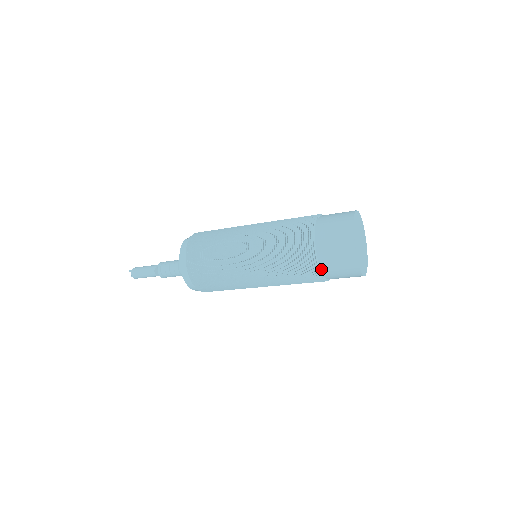
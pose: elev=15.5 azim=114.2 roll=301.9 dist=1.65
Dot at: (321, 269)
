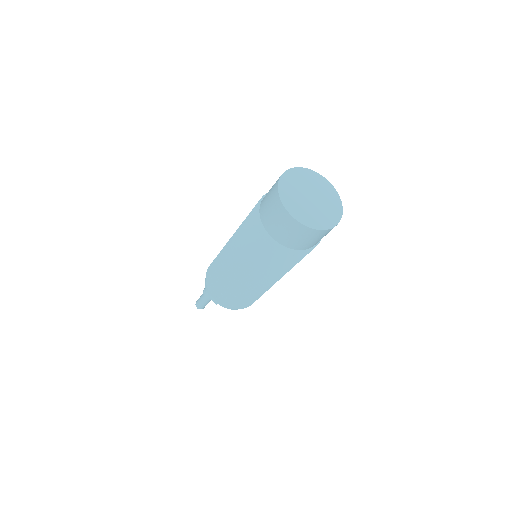
Dot at: (260, 215)
